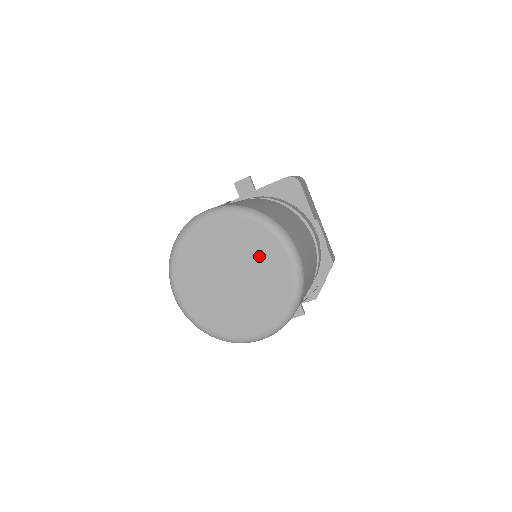
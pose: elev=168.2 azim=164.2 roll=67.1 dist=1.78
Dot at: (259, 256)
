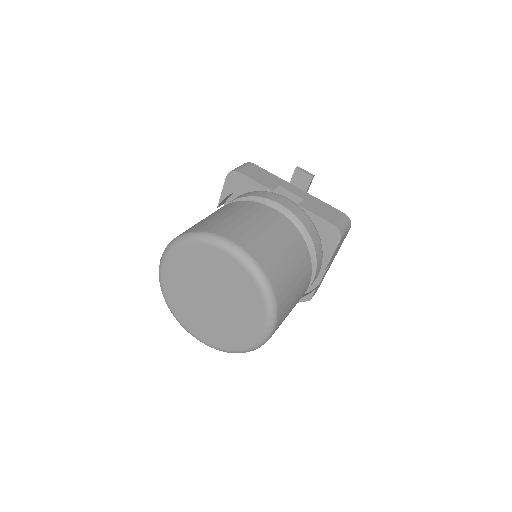
Dot at: (243, 310)
